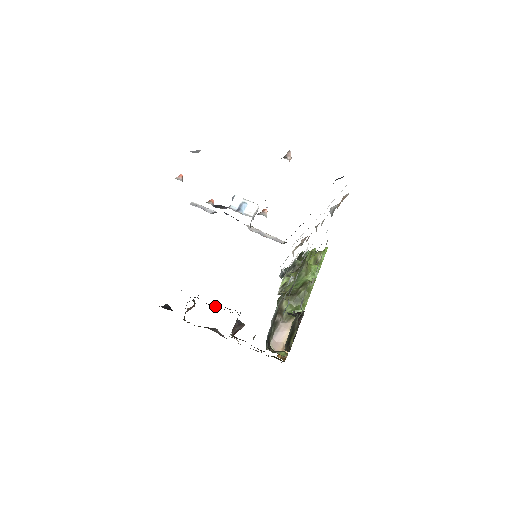
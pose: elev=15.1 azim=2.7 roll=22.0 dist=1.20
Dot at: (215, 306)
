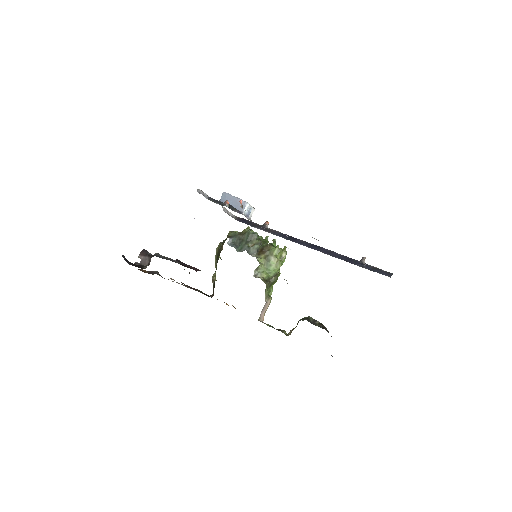
Dot at: occluded
